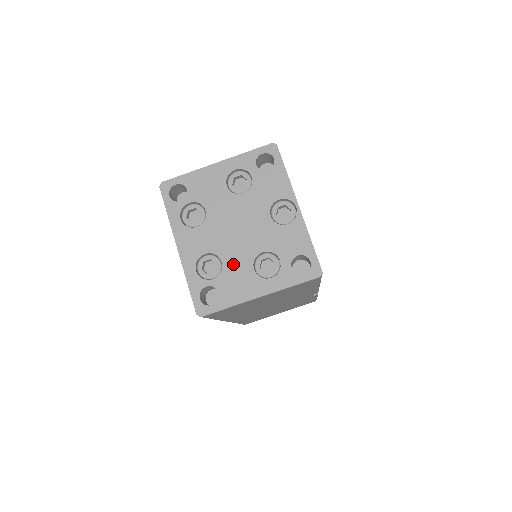
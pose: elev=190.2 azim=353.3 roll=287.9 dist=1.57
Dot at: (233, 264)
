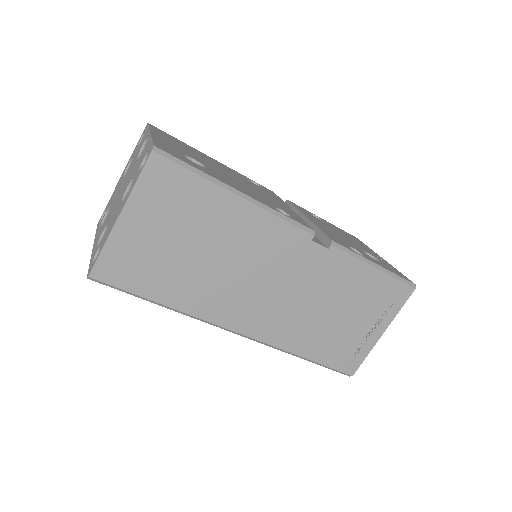
Dot at: (112, 217)
